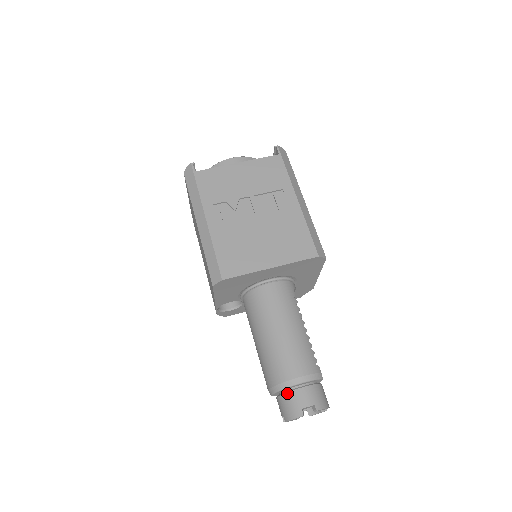
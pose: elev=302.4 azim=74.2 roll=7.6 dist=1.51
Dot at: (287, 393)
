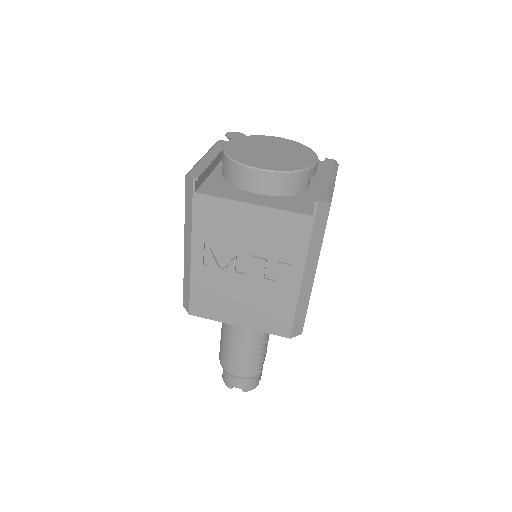
Dot at: occluded
